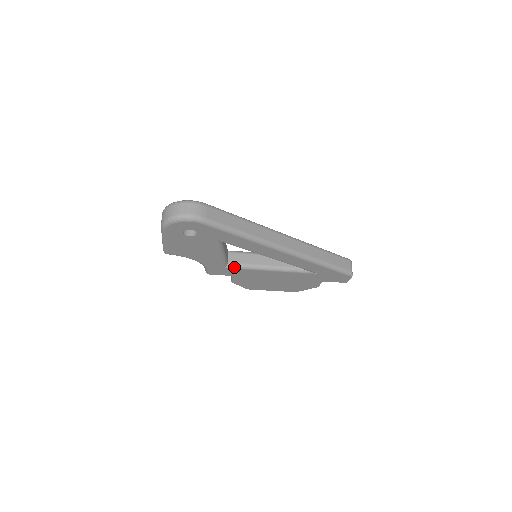
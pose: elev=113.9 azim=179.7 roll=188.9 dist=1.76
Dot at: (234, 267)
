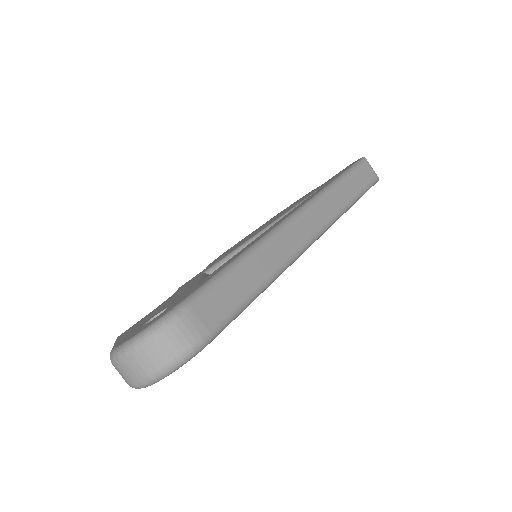
Dot at: occluded
